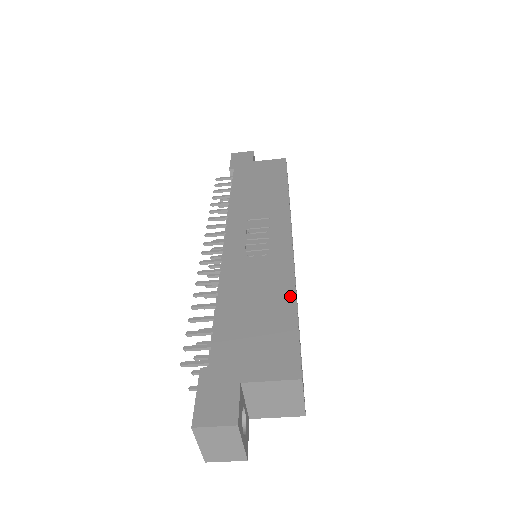
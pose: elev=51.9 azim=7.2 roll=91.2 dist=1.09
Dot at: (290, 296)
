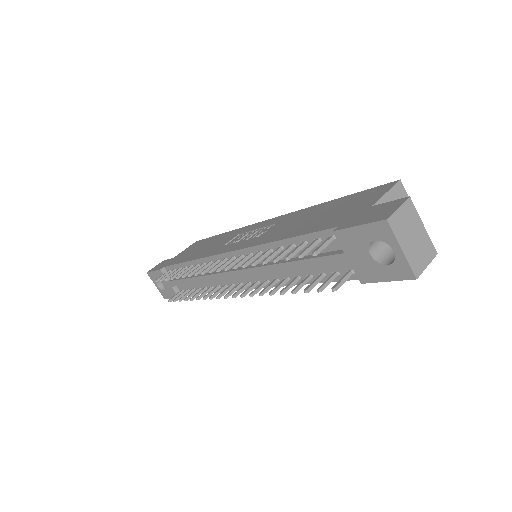
Dot at: (322, 205)
